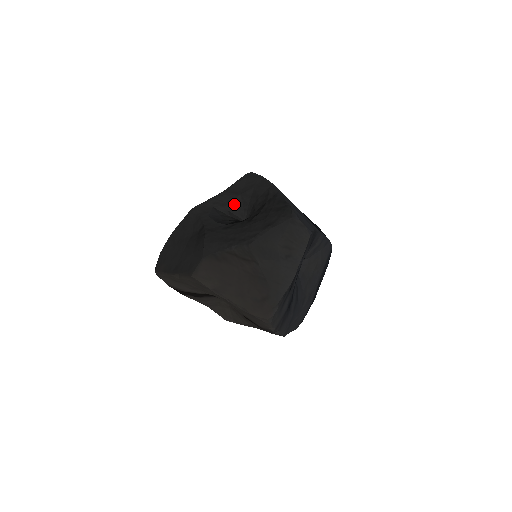
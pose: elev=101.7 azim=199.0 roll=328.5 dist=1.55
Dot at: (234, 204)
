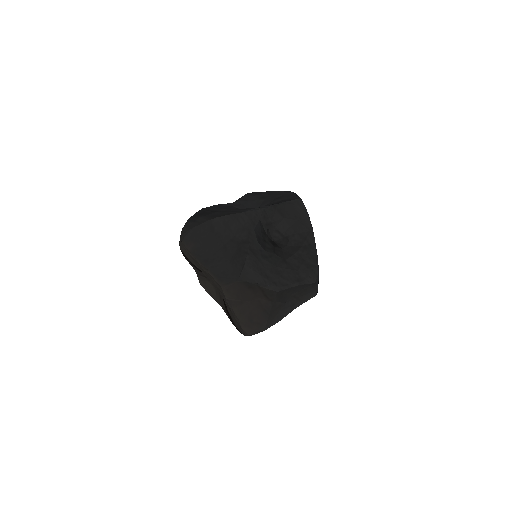
Dot at: (275, 223)
